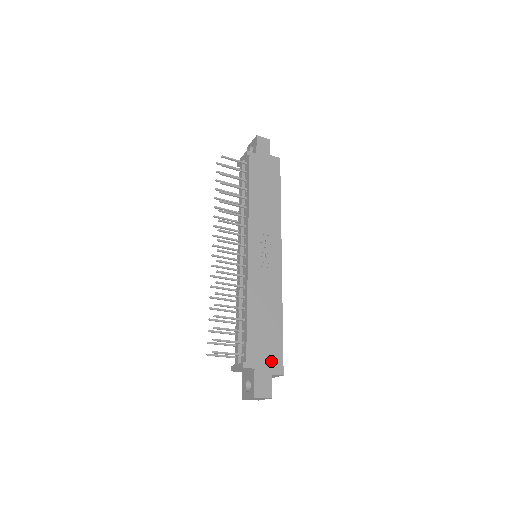
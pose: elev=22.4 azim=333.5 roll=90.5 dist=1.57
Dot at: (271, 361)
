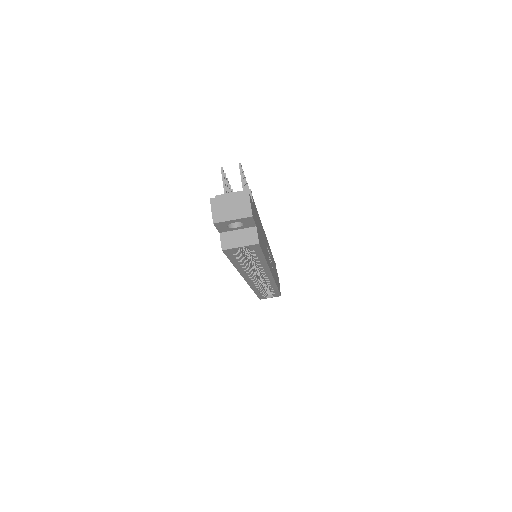
Dot at: (258, 231)
